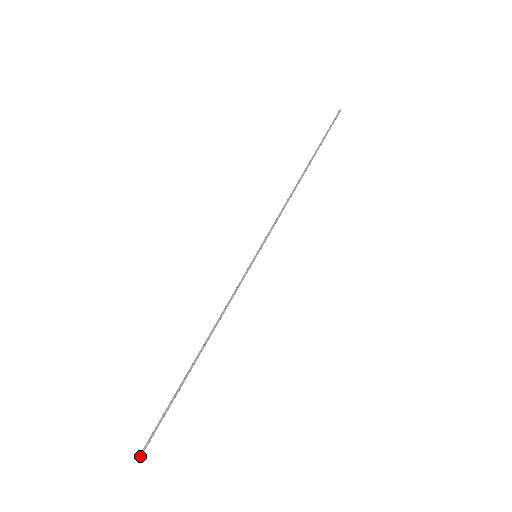
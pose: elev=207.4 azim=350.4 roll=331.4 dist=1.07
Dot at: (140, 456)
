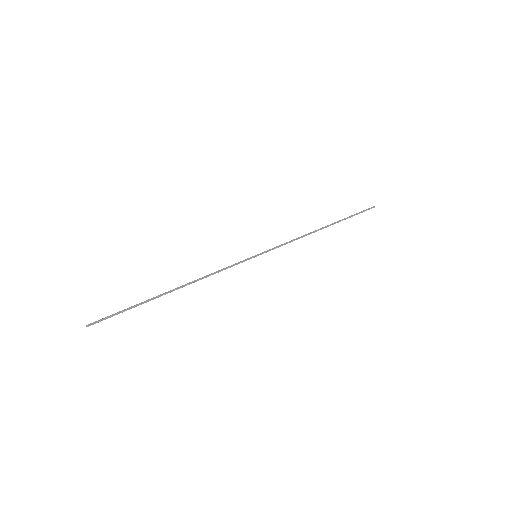
Dot at: (86, 326)
